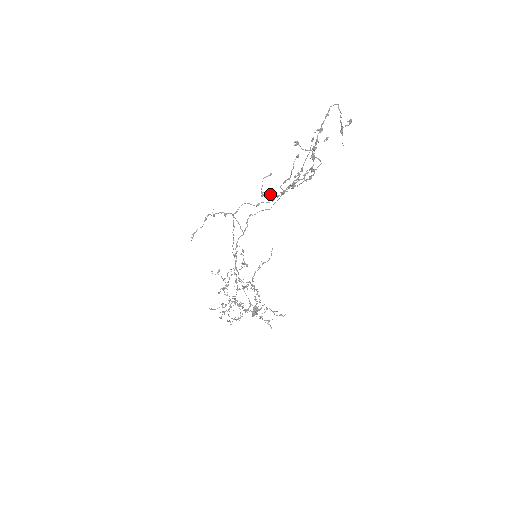
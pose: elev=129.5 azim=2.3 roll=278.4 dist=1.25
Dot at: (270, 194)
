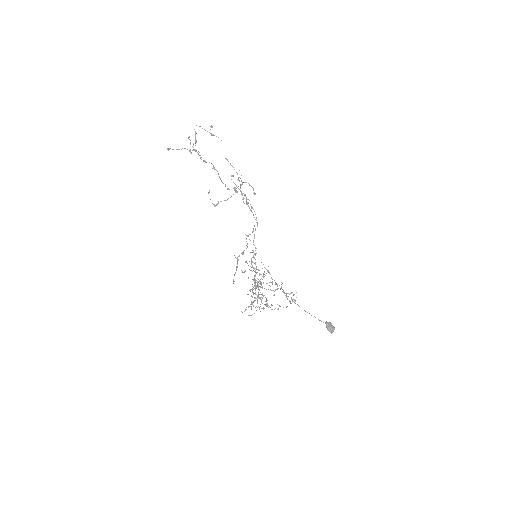
Dot at: occluded
